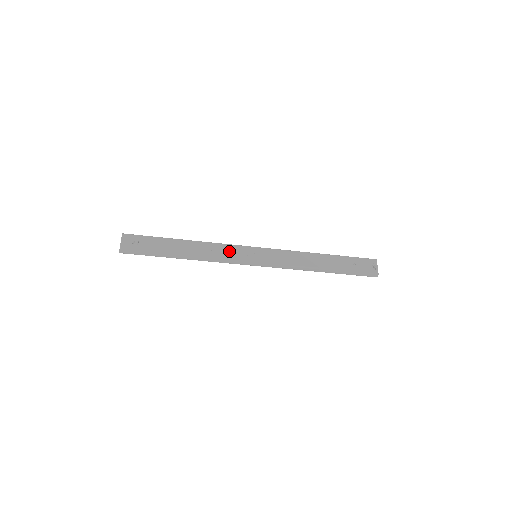
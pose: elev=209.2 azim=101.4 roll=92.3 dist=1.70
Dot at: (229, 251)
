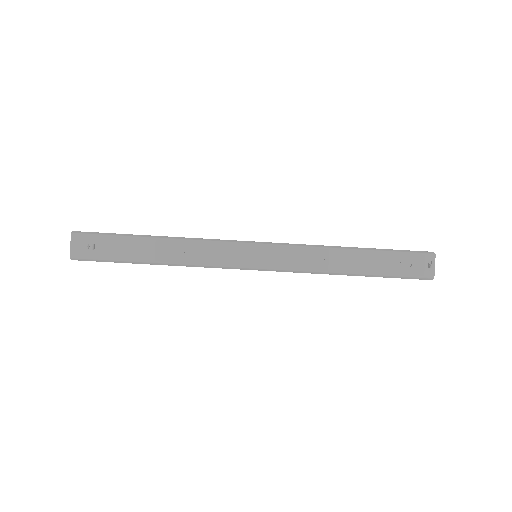
Dot at: (217, 252)
